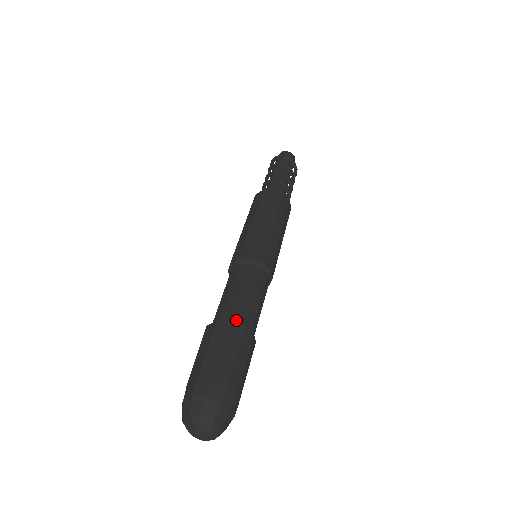
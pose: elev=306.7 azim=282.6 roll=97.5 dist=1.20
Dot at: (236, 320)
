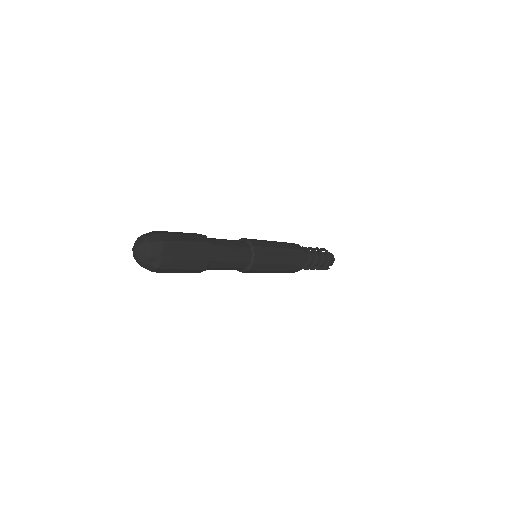
Dot at: occluded
